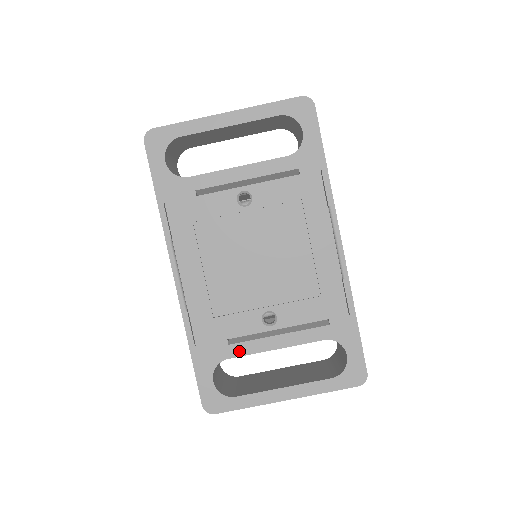
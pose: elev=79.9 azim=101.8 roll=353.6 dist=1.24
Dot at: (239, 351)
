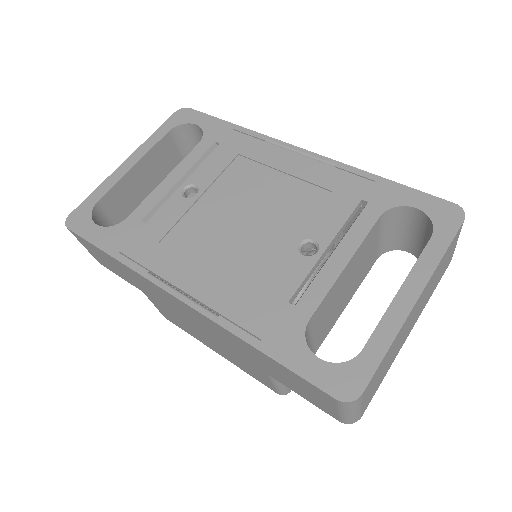
Dot at: (312, 301)
